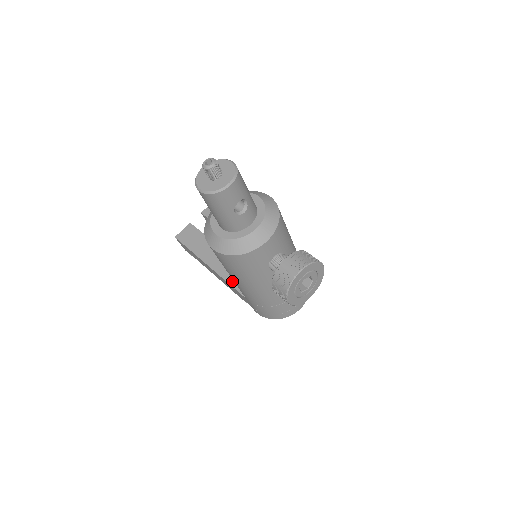
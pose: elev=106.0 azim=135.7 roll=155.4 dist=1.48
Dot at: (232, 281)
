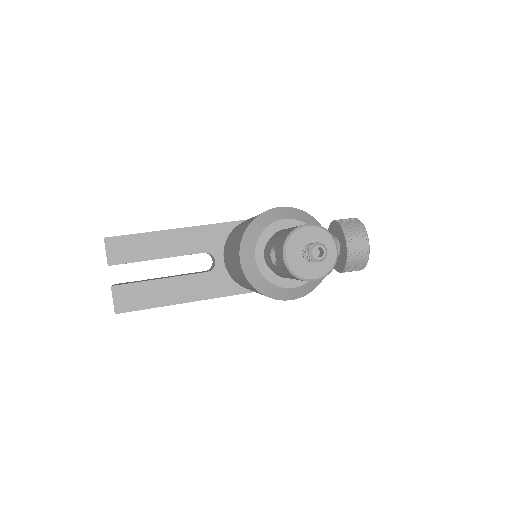
Dot at: (232, 291)
